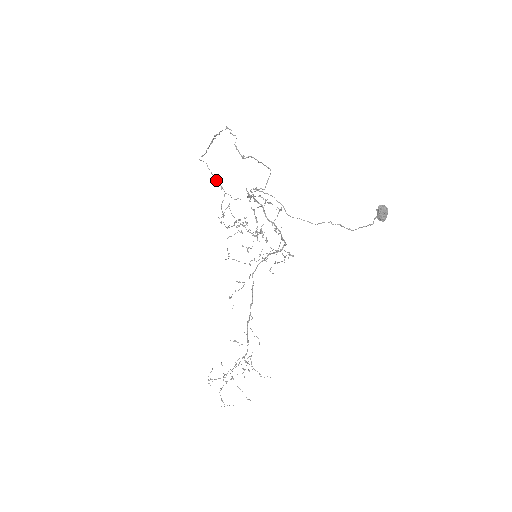
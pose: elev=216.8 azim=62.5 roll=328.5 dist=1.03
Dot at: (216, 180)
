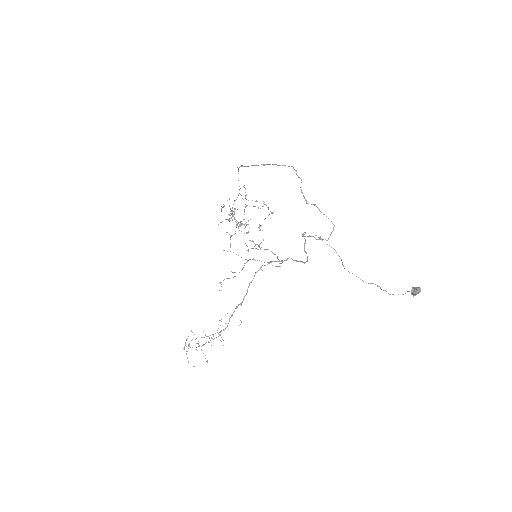
Dot at: occluded
